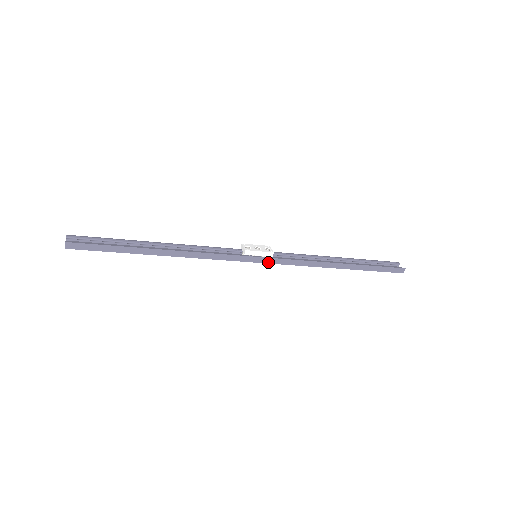
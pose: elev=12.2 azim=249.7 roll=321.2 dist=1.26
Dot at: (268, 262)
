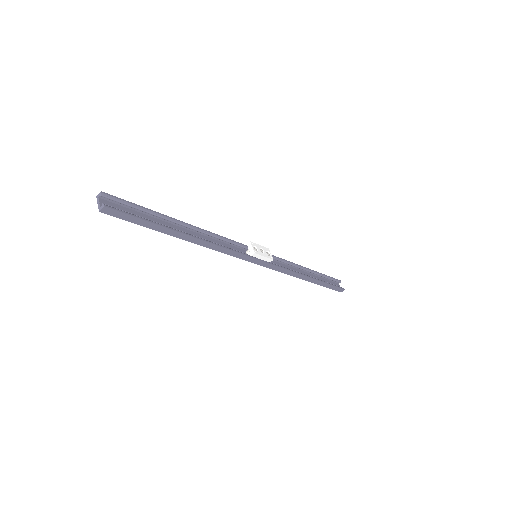
Dot at: (264, 265)
